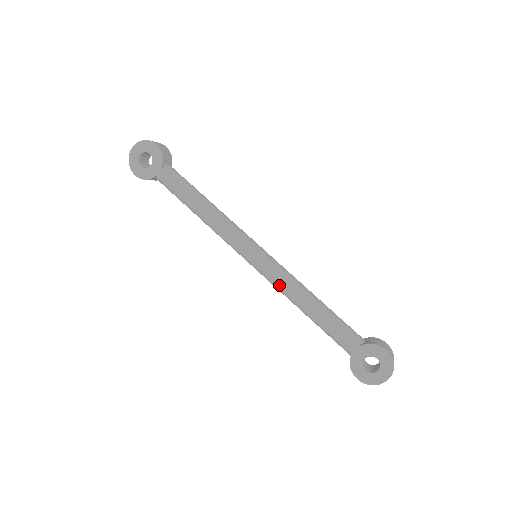
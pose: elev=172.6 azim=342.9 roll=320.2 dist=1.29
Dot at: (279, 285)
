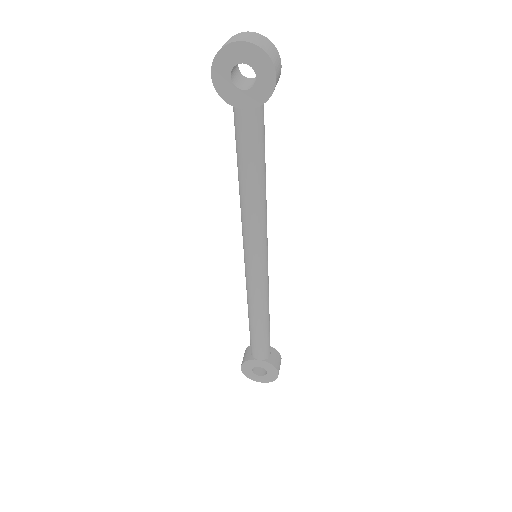
Dot at: (252, 295)
